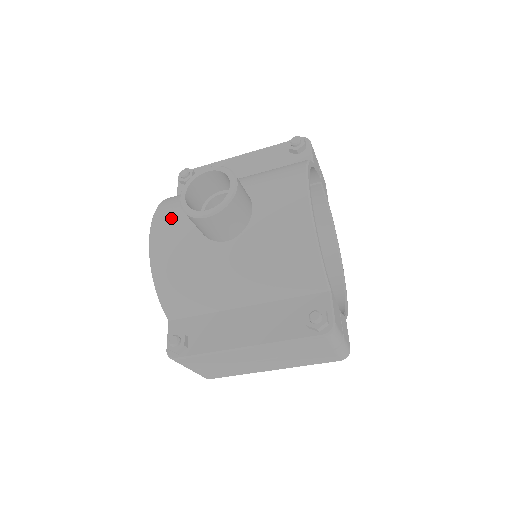
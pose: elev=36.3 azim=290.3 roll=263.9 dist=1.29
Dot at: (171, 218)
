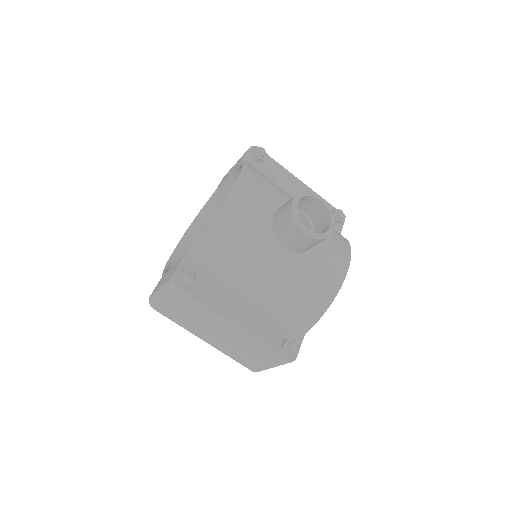
Dot at: (256, 191)
